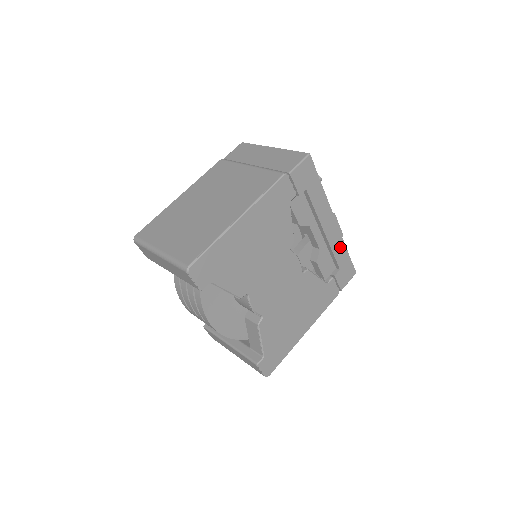
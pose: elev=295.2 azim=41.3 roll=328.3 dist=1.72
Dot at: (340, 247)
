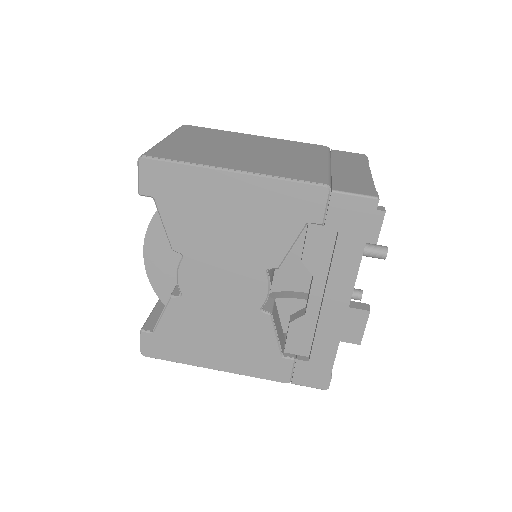
Dot at: (330, 340)
